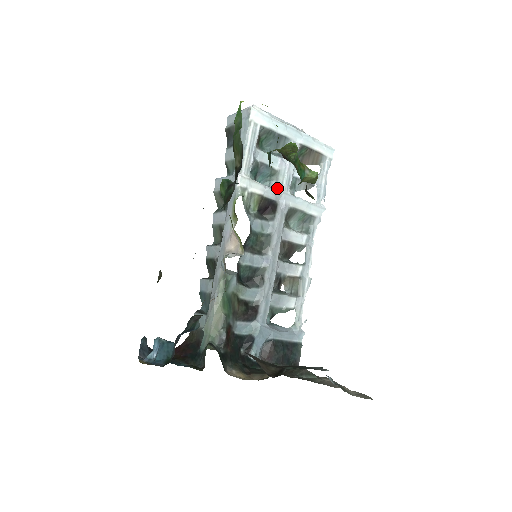
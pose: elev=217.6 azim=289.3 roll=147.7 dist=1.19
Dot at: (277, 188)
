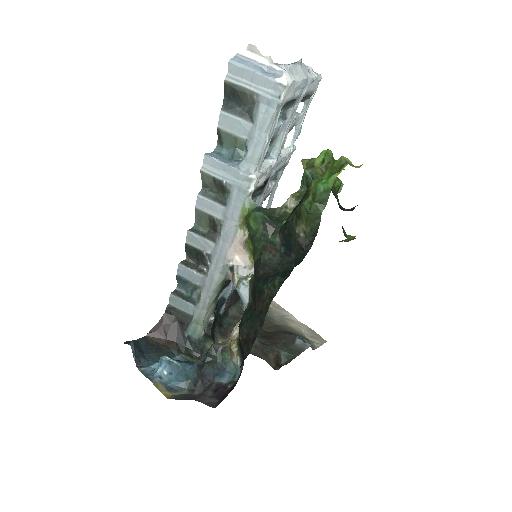
Dot at: (271, 157)
